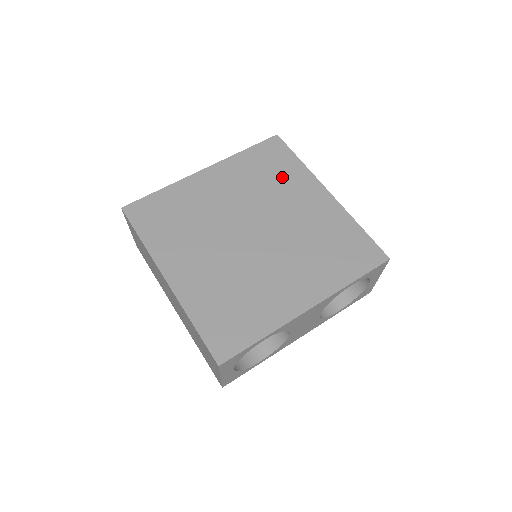
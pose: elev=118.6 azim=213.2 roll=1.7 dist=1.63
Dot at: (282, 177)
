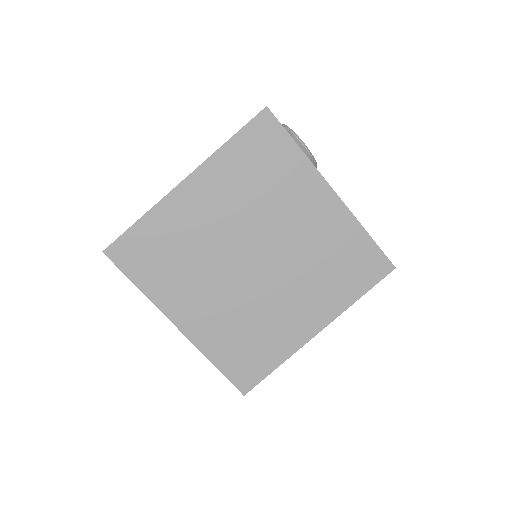
Dot at: (279, 178)
